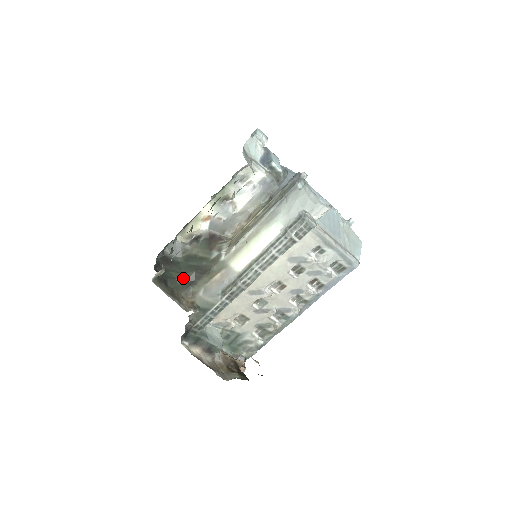
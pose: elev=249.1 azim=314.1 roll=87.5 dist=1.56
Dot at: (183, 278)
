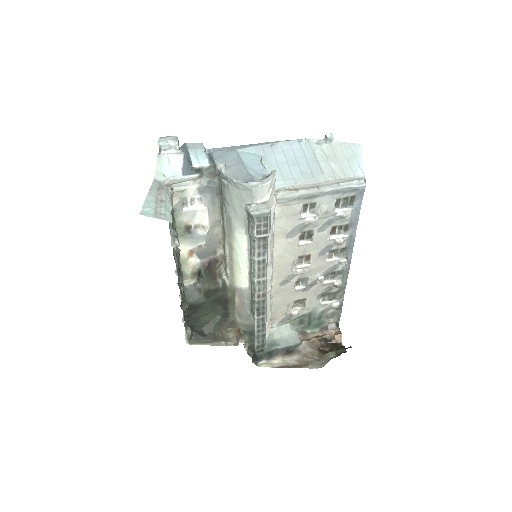
Dot at: (215, 317)
